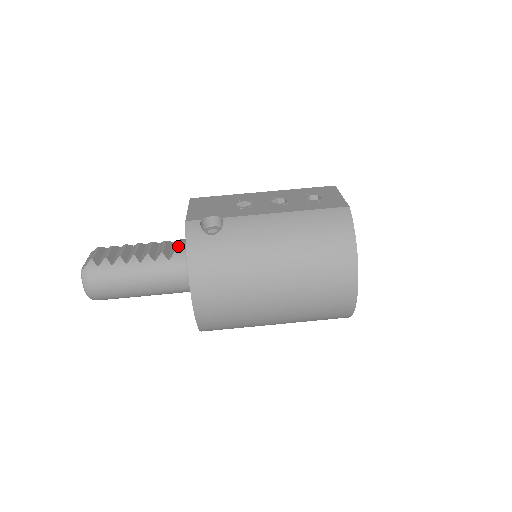
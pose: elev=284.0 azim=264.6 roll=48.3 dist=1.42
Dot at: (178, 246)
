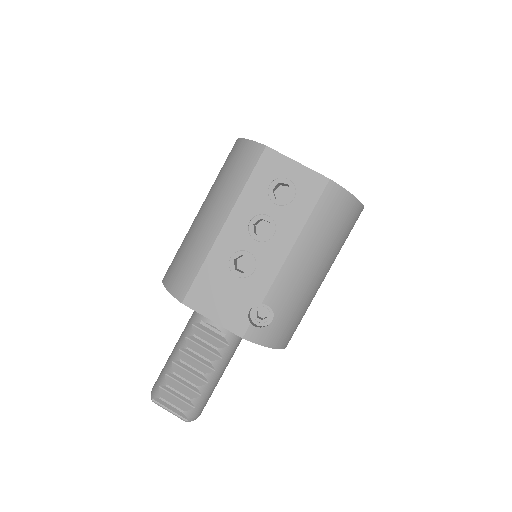
Dot at: (219, 332)
